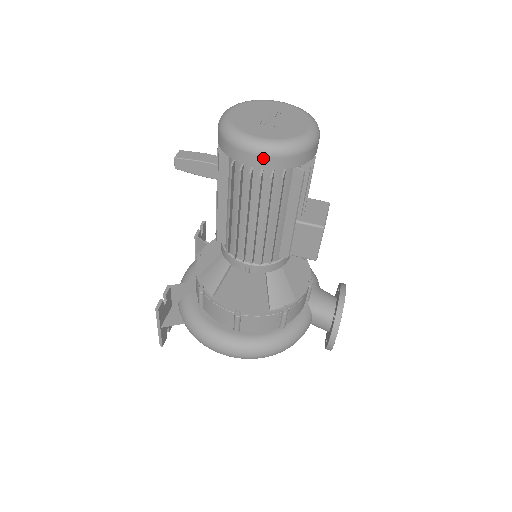
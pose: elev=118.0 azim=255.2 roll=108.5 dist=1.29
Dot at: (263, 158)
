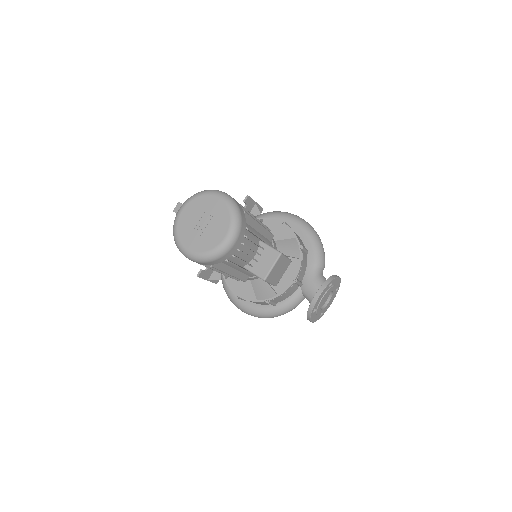
Dot at: (191, 260)
